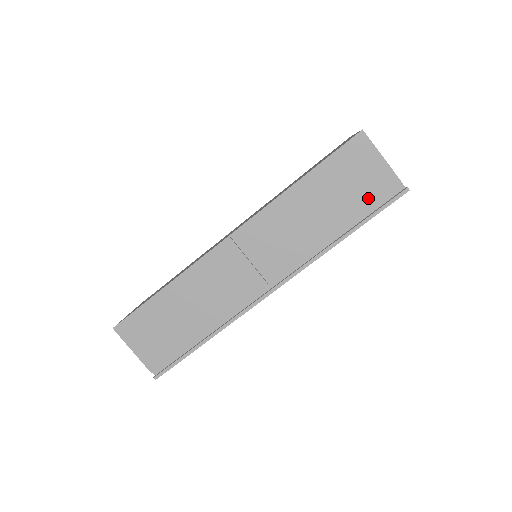
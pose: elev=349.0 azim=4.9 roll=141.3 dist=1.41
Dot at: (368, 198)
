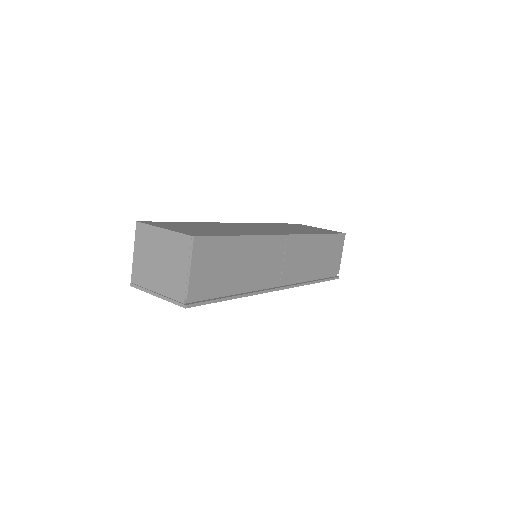
Dot at: (330, 269)
